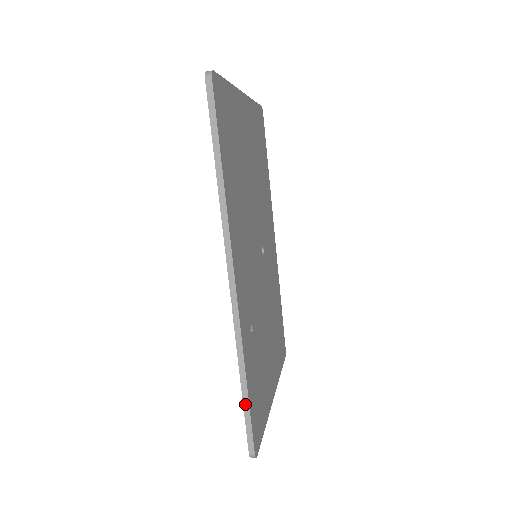
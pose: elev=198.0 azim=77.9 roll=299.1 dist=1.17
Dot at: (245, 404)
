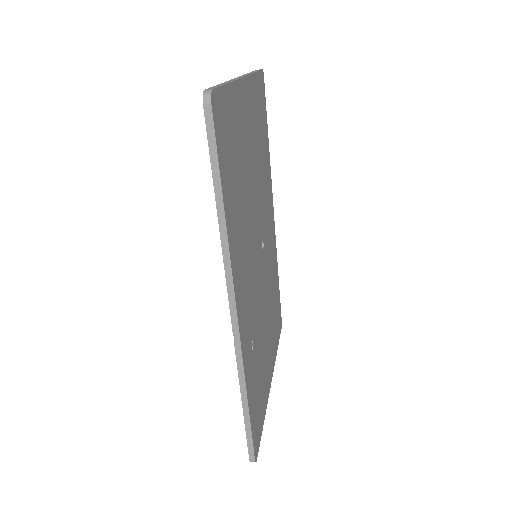
Dot at: (246, 422)
